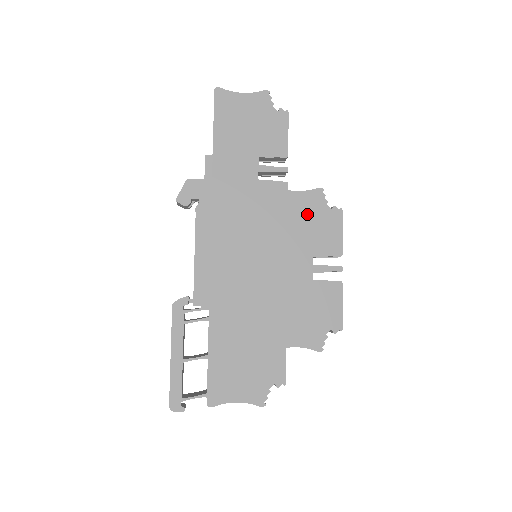
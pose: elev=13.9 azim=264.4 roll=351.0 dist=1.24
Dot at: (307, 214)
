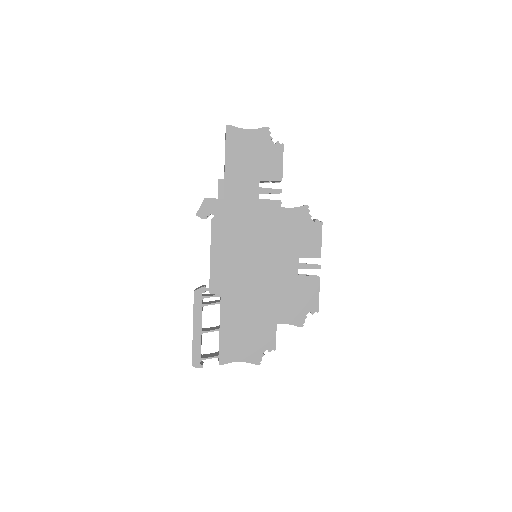
Dot at: (295, 226)
